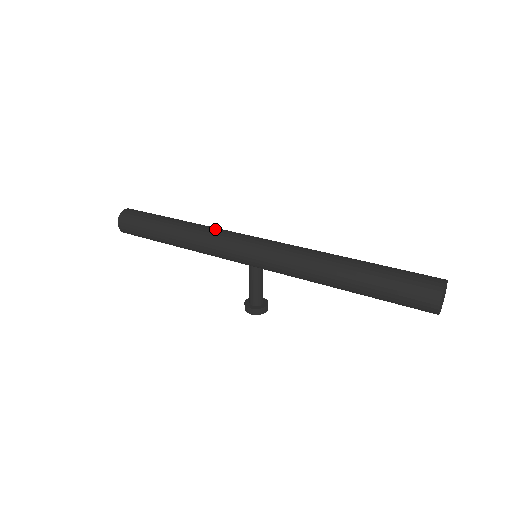
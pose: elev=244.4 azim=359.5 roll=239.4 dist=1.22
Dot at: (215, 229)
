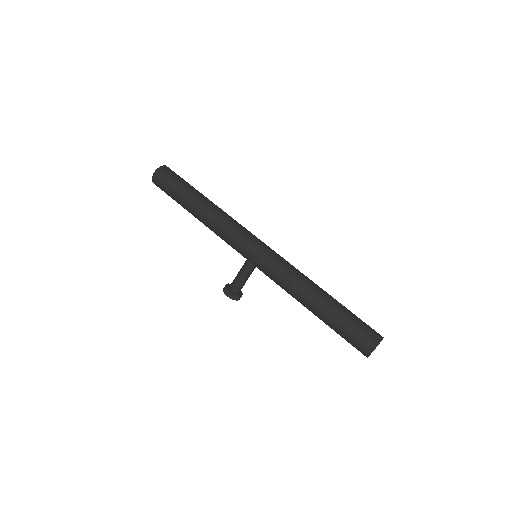
Dot at: (235, 220)
